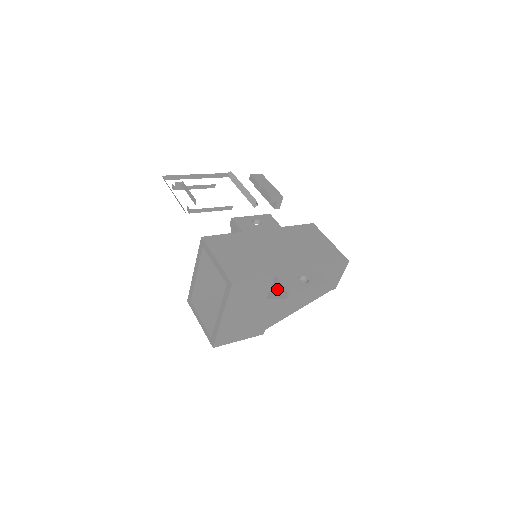
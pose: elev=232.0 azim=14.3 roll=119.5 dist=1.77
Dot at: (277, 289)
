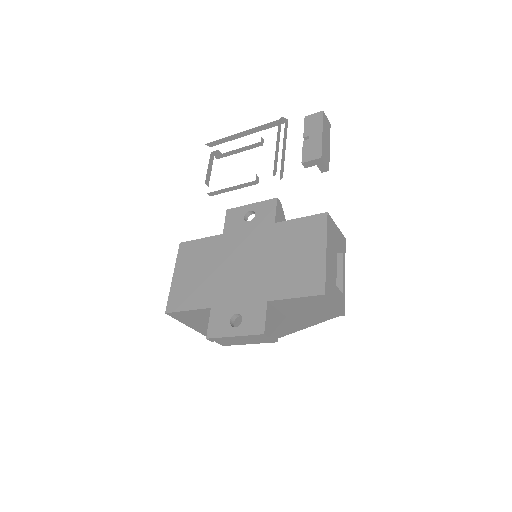
Dot at: occluded
